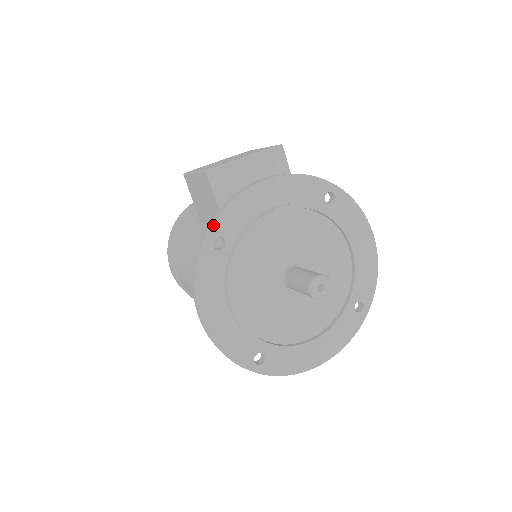
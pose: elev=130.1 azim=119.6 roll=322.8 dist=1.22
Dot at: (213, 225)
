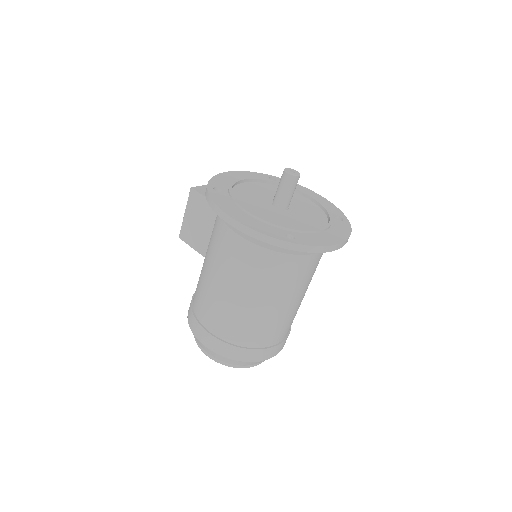
Dot at: (208, 184)
